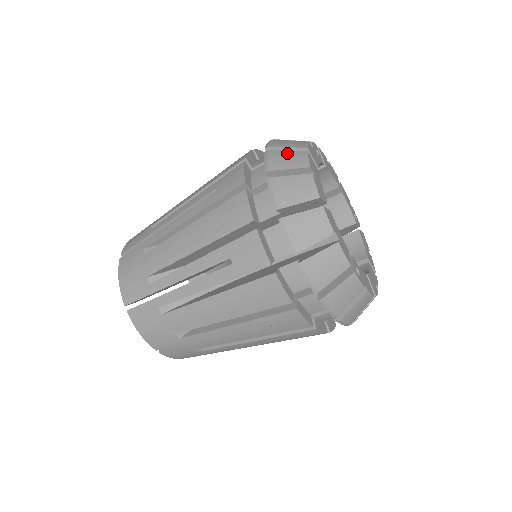
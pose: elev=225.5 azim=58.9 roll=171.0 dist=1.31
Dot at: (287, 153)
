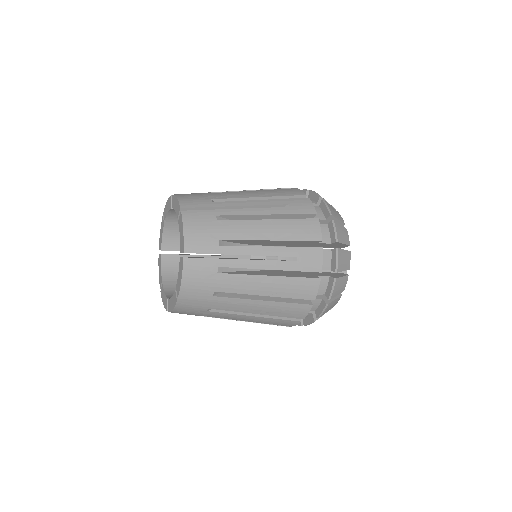
Dot at: occluded
